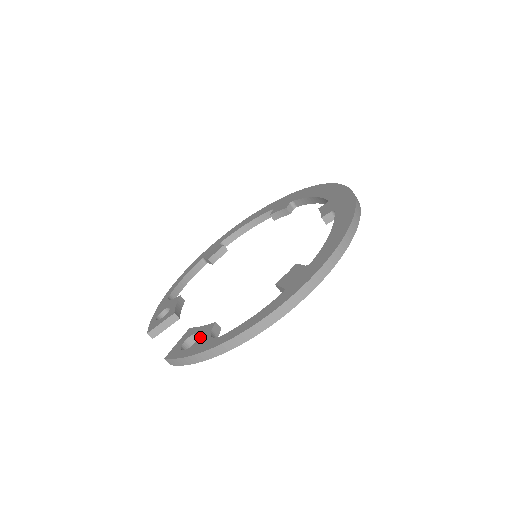
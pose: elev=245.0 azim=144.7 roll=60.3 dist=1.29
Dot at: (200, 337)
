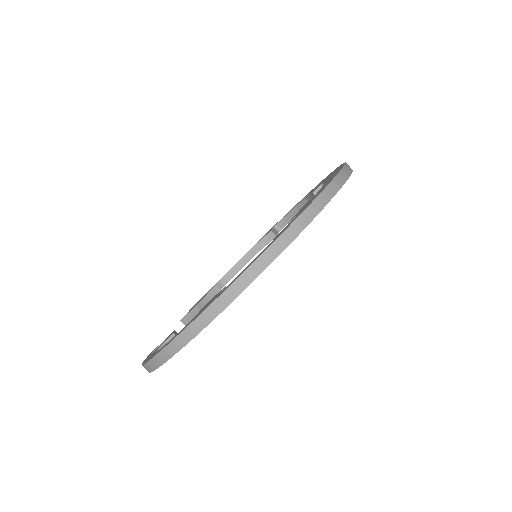
Dot at: (159, 346)
